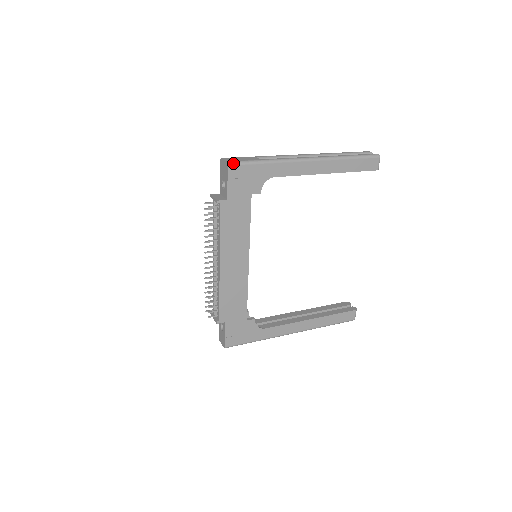
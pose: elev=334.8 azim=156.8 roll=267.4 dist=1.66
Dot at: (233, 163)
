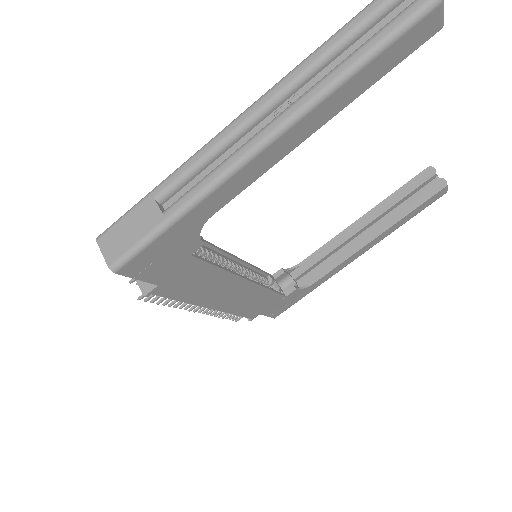
Dot at: (120, 264)
